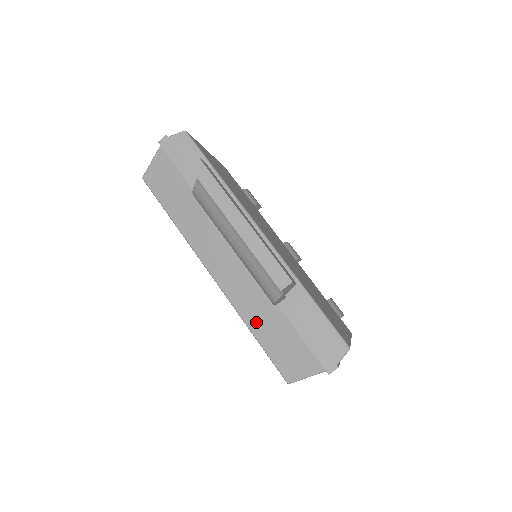
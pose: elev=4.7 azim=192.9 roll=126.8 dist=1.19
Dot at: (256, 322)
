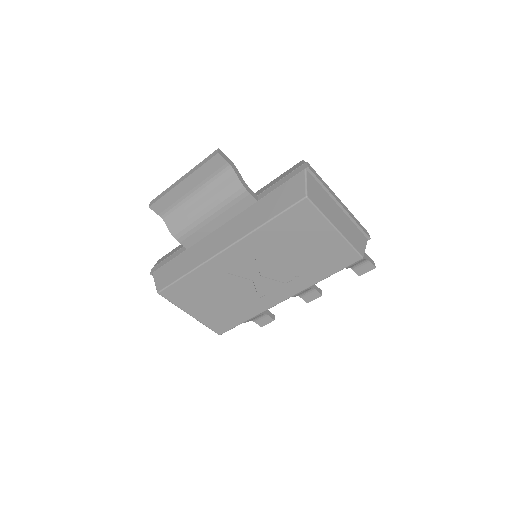
Dot at: (262, 218)
